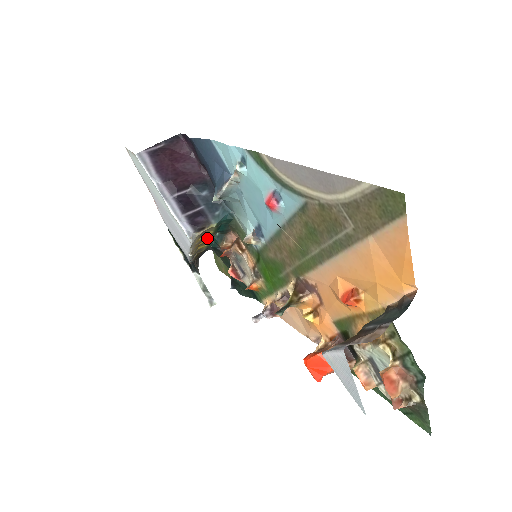
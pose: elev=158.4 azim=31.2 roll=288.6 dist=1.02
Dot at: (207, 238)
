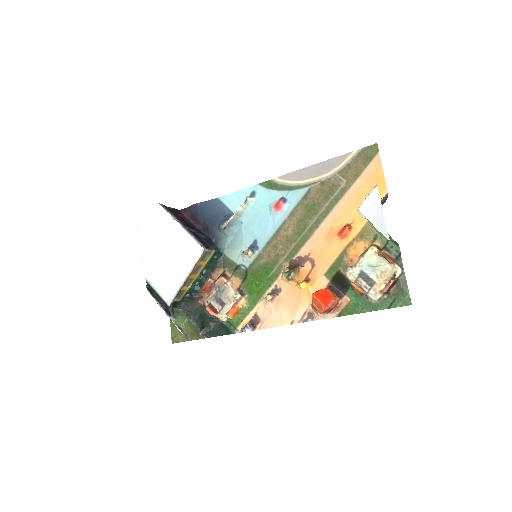
Dot at: (197, 273)
